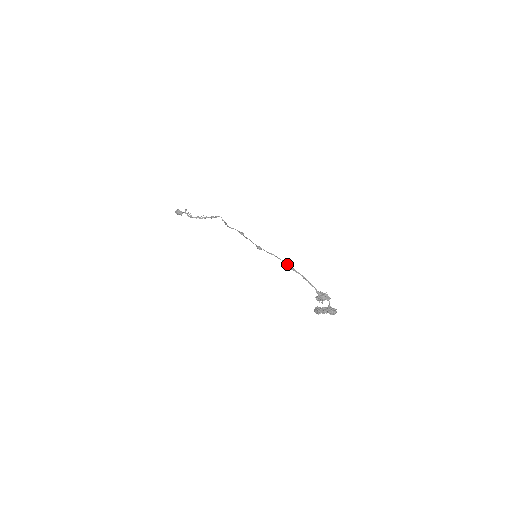
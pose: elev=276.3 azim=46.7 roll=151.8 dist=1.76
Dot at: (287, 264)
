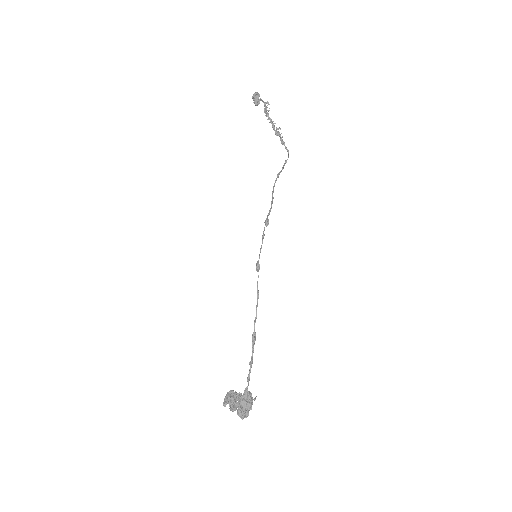
Dot at: occluded
